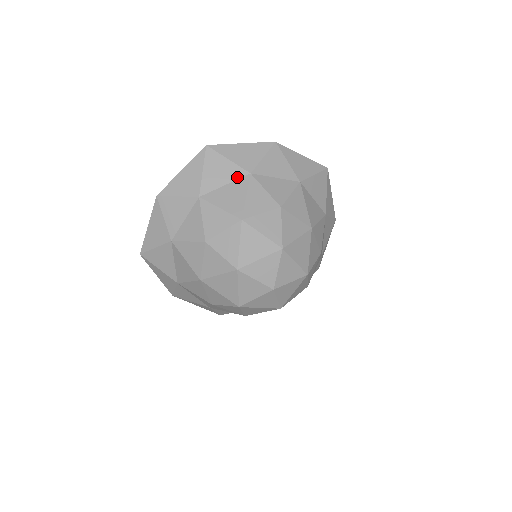
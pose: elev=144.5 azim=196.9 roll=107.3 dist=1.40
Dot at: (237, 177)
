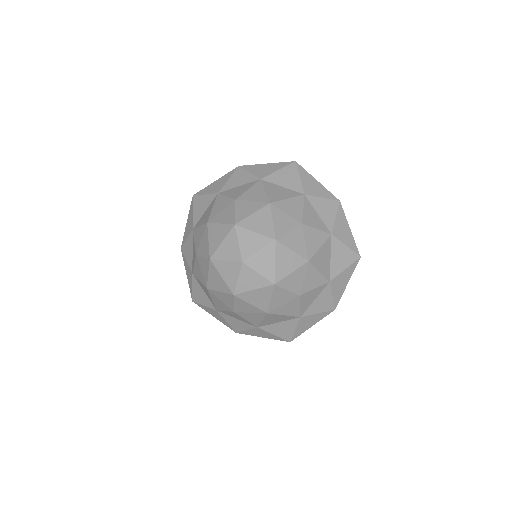
Dot at: (294, 189)
